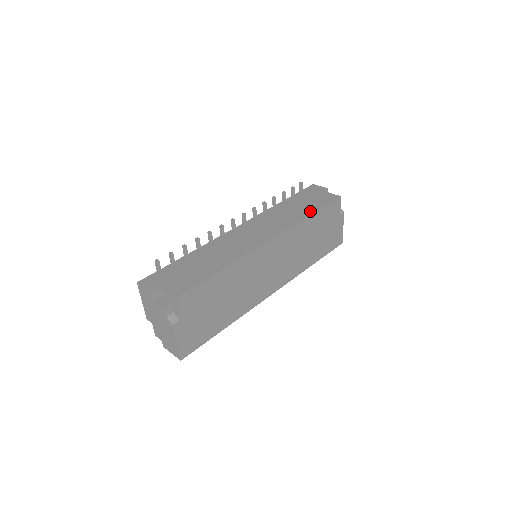
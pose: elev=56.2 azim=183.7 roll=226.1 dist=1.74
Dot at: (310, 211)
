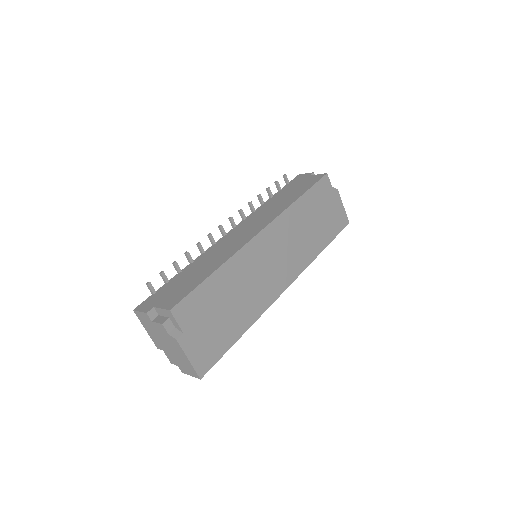
Dot at: (298, 195)
